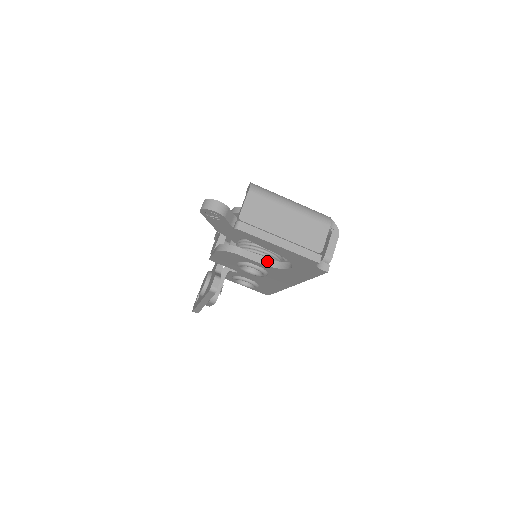
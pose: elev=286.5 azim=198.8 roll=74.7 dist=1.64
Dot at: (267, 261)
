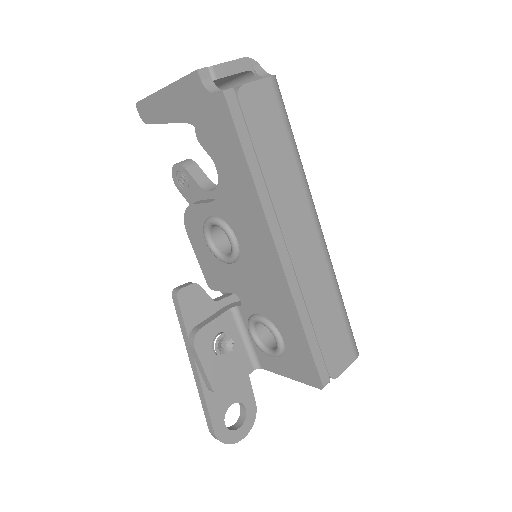
Dot at: occluded
